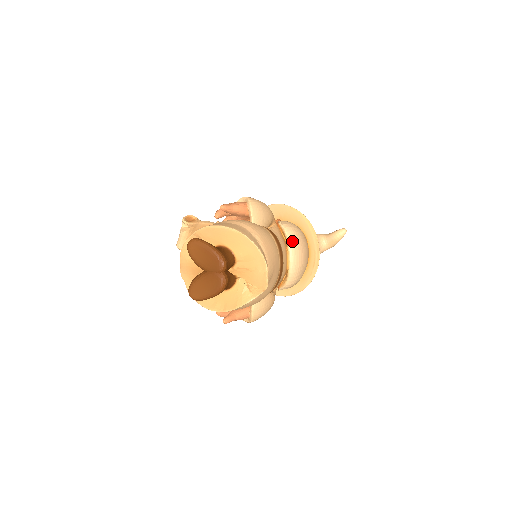
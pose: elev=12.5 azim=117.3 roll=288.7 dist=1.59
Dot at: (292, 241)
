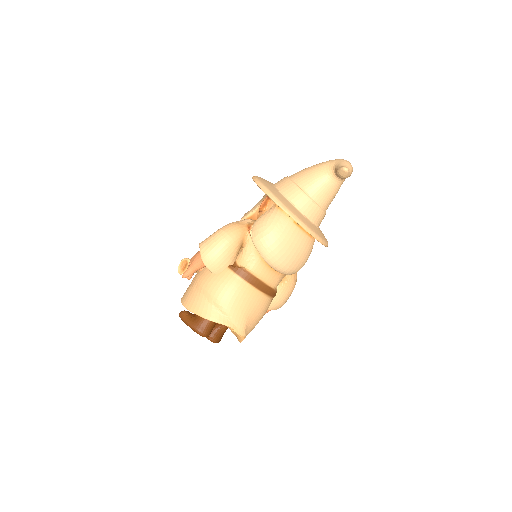
Dot at: (265, 257)
